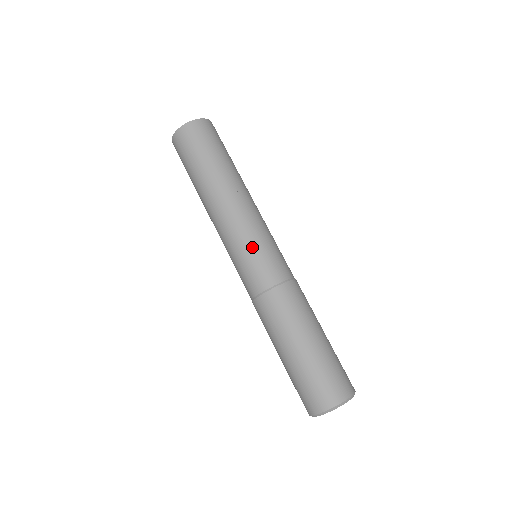
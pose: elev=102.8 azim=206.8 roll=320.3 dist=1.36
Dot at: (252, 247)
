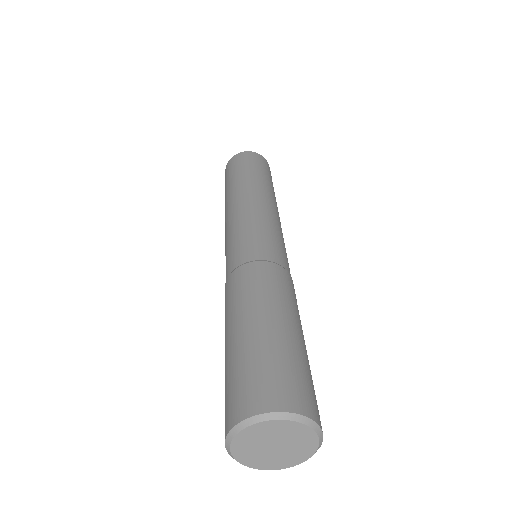
Dot at: (233, 236)
